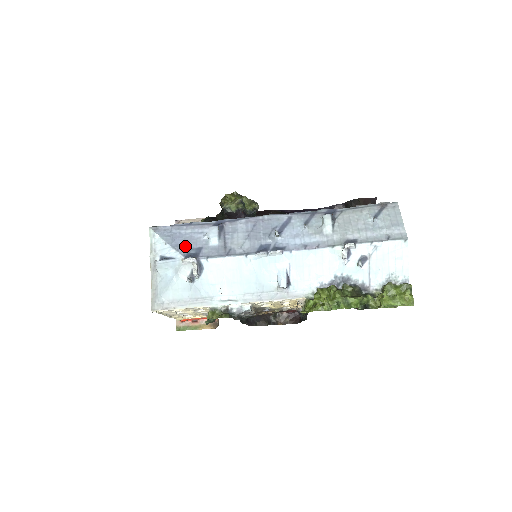
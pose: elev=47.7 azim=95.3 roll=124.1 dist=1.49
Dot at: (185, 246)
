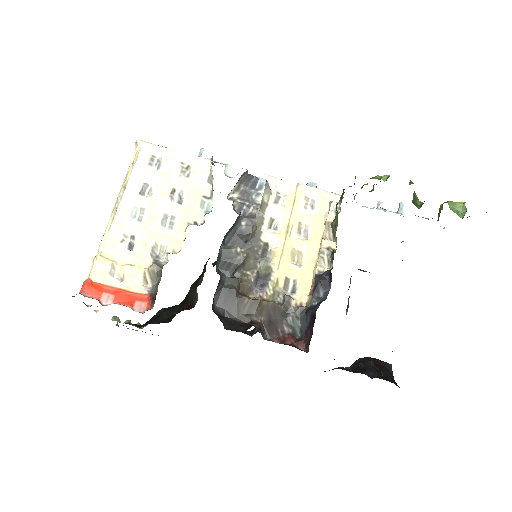
Dot at: occluded
